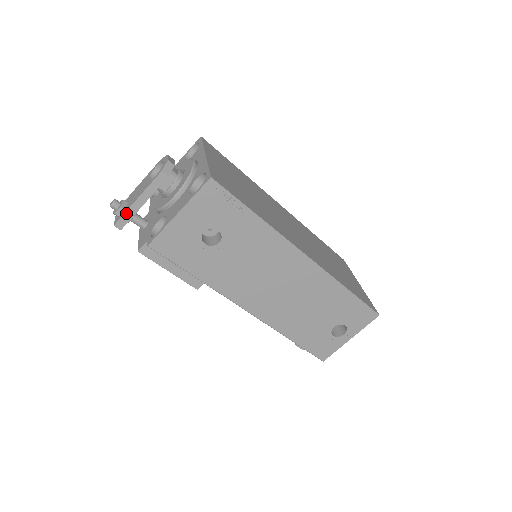
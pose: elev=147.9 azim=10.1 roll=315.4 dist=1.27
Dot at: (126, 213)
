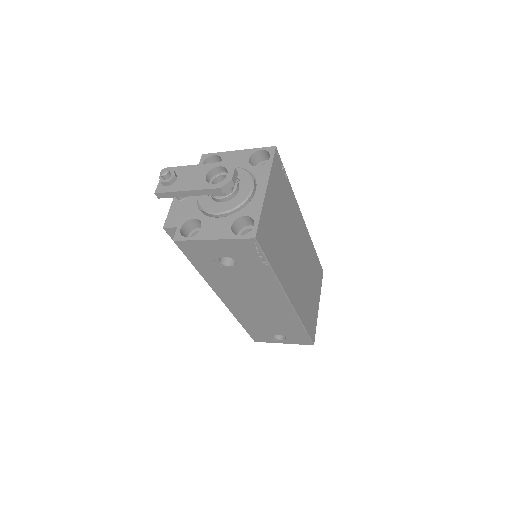
Dot at: (171, 192)
